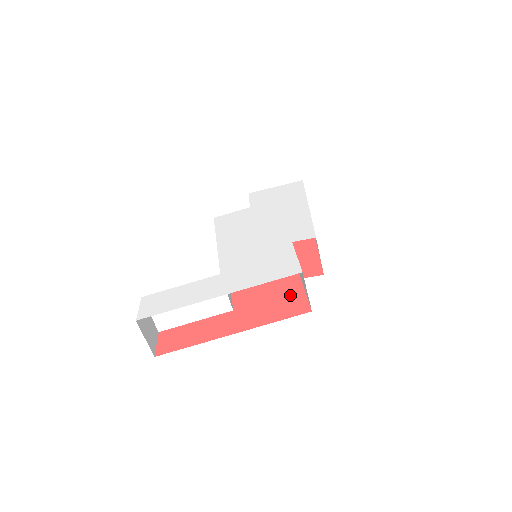
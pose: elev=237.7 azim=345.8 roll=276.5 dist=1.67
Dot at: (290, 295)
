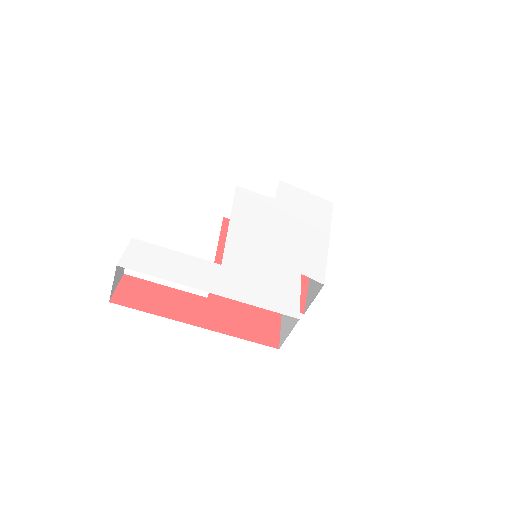
Dot at: (266, 317)
